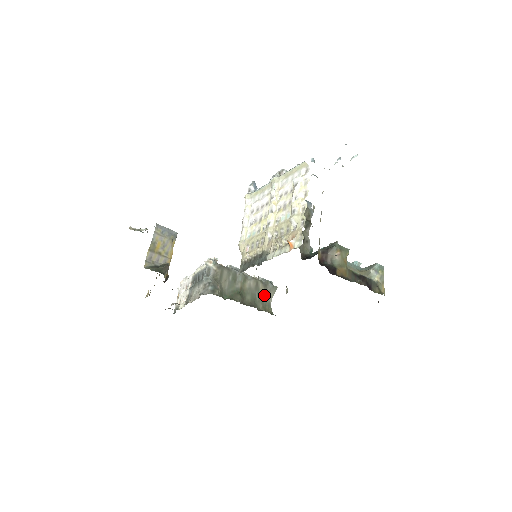
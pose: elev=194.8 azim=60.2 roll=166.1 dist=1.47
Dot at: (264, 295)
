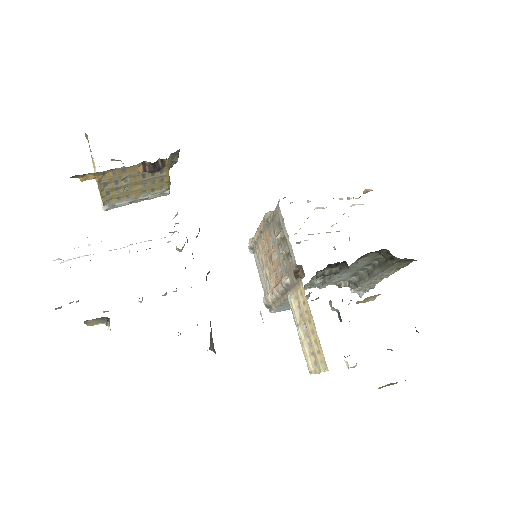
Dot at: occluded
